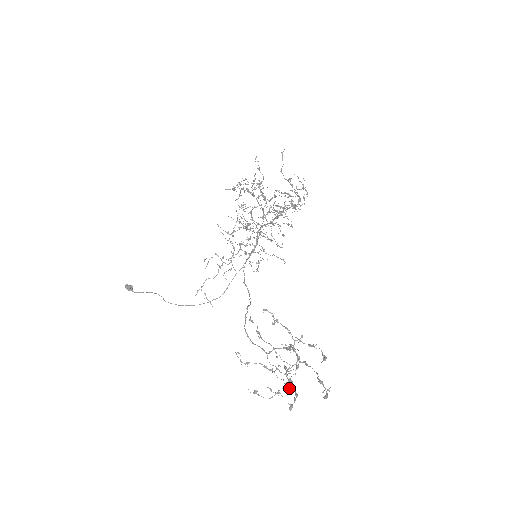
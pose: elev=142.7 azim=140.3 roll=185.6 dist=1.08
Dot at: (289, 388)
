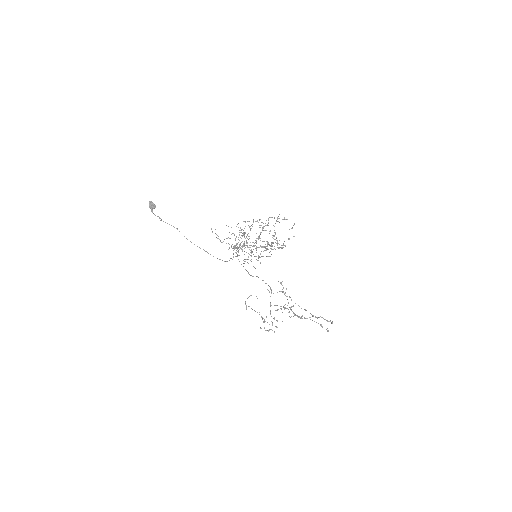
Dot at: occluded
